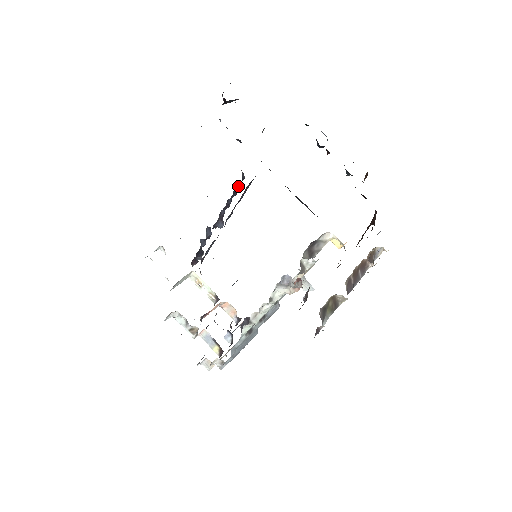
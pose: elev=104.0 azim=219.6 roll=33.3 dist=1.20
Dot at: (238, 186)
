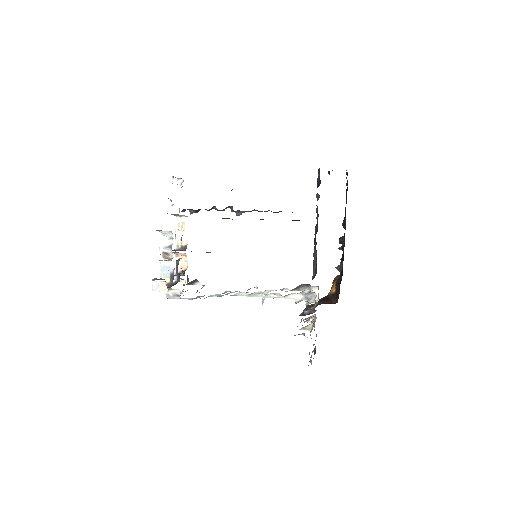
Dot at: occluded
